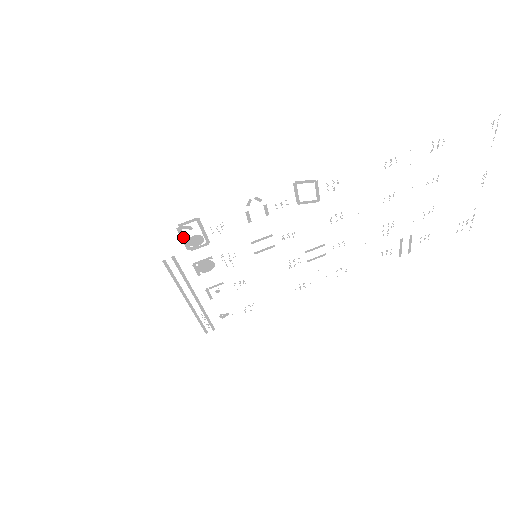
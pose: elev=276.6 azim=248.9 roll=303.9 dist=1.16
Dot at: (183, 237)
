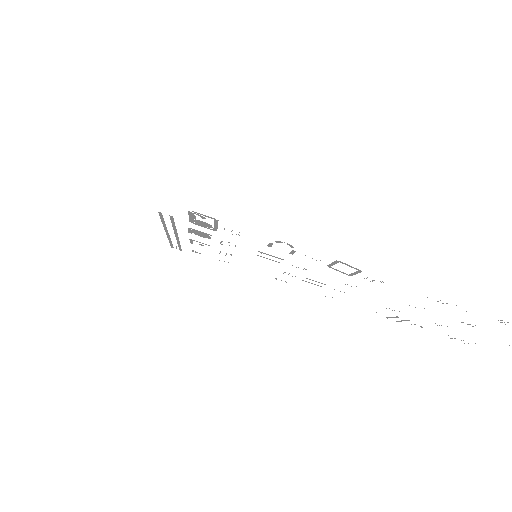
Dot at: (191, 216)
